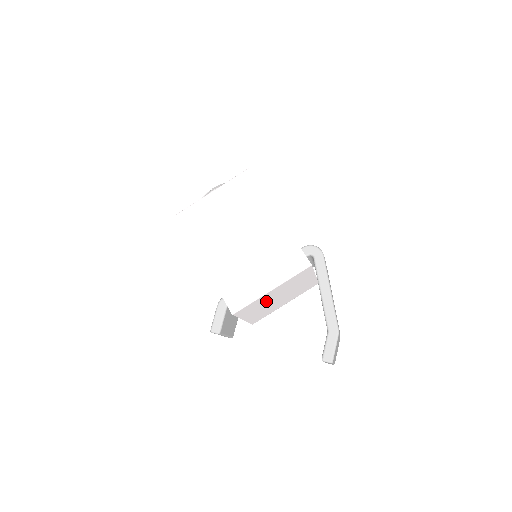
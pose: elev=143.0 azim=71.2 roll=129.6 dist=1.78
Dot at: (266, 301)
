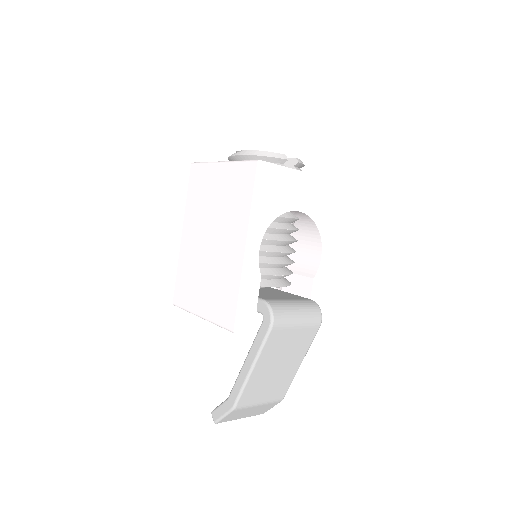
Dot at: occluded
